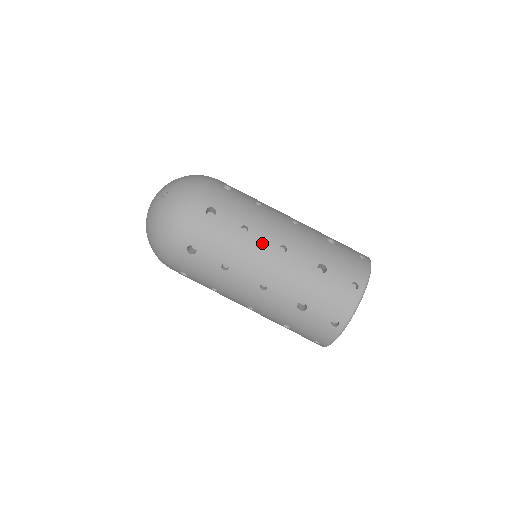
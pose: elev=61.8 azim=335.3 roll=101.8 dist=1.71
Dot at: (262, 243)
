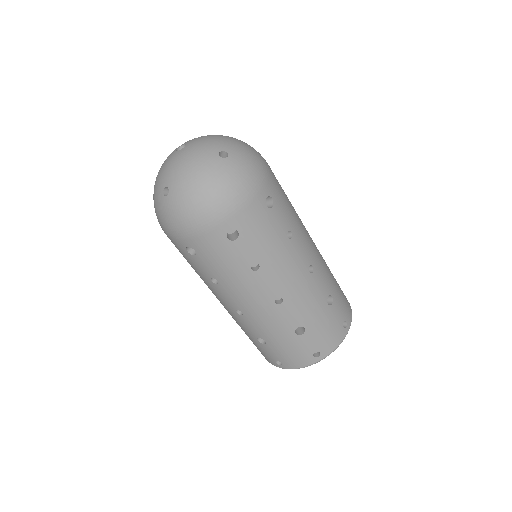
Dot at: (299, 256)
